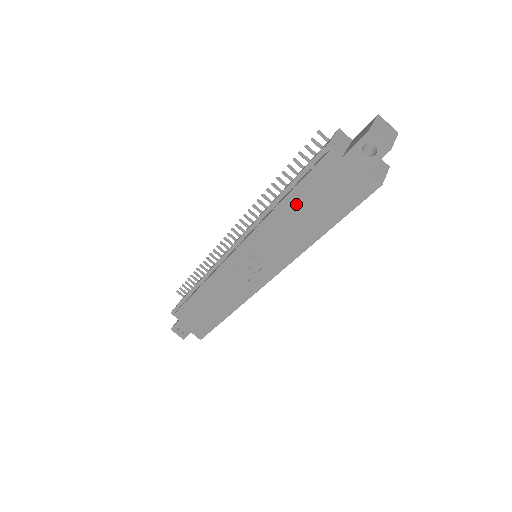
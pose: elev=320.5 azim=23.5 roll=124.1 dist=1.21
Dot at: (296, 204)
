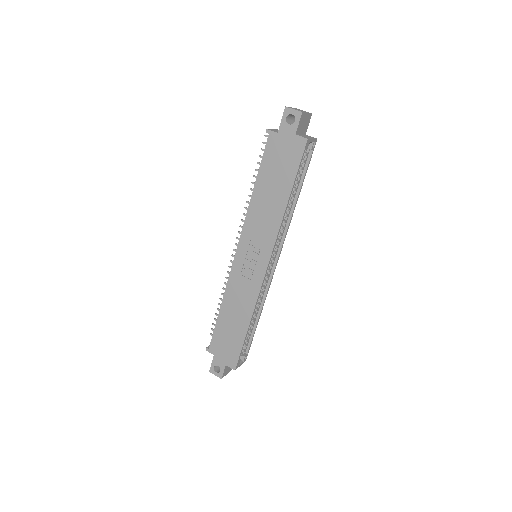
Dot at: (263, 184)
